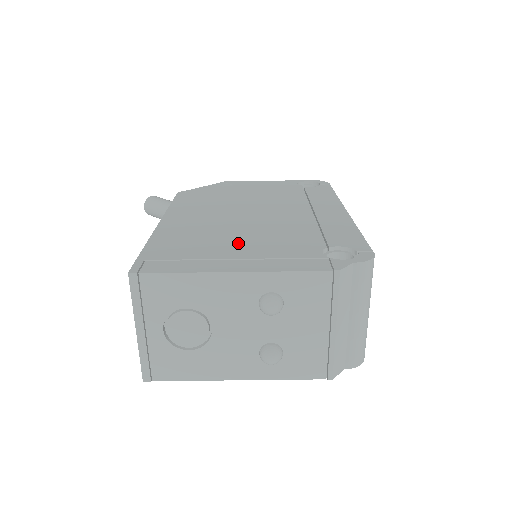
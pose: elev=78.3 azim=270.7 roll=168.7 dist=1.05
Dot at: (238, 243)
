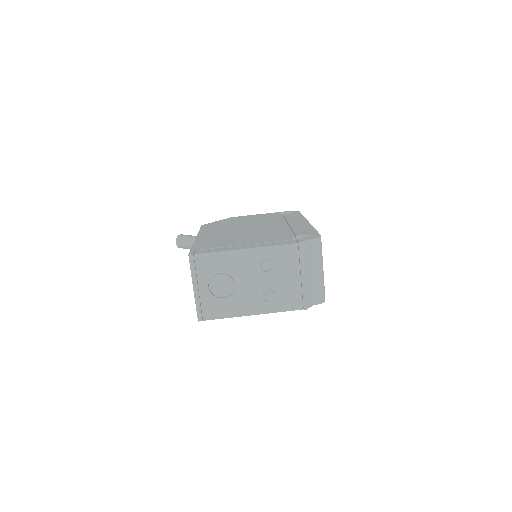
Dot at: (245, 239)
